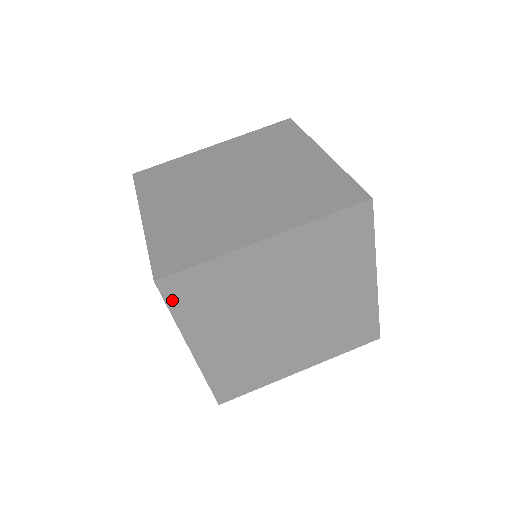
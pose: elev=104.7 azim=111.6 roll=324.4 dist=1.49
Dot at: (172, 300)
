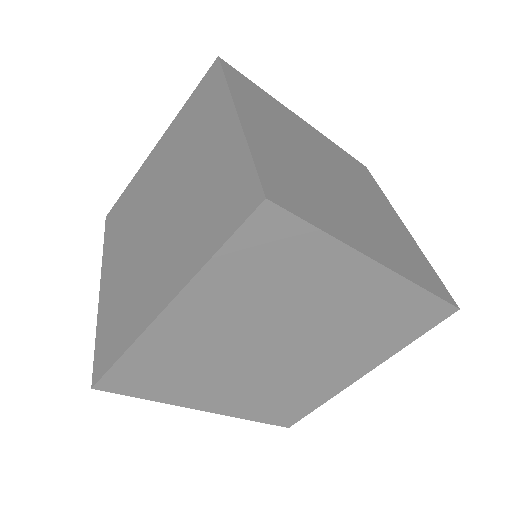
Dot at: (129, 391)
